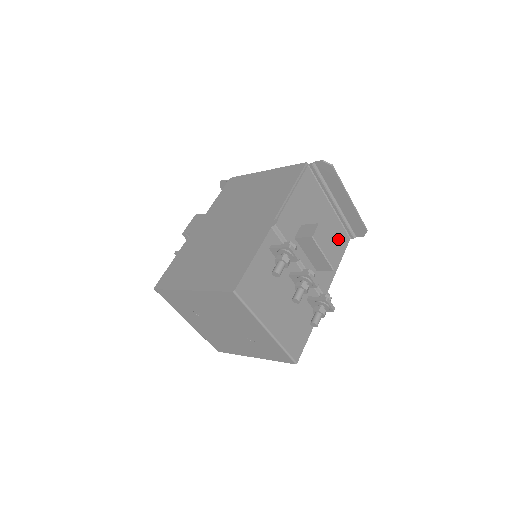
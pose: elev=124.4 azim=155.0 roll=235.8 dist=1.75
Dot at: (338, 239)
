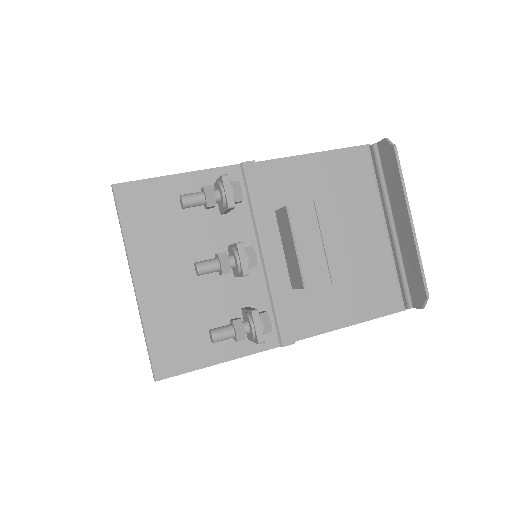
Dot at: (373, 286)
